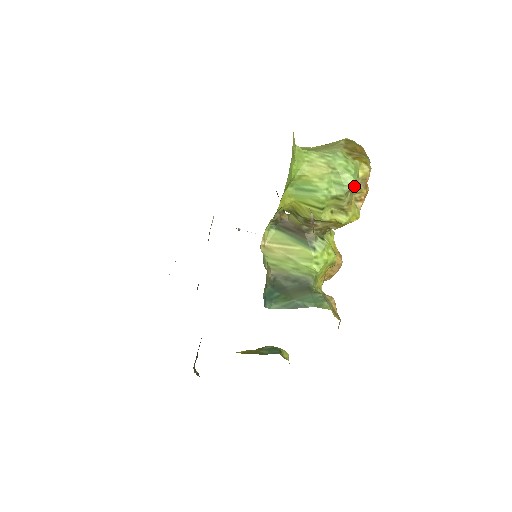
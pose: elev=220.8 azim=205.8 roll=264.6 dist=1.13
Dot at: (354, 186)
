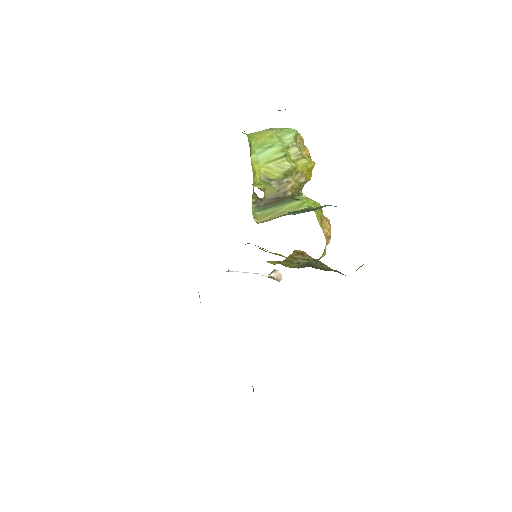
Dot at: (296, 133)
